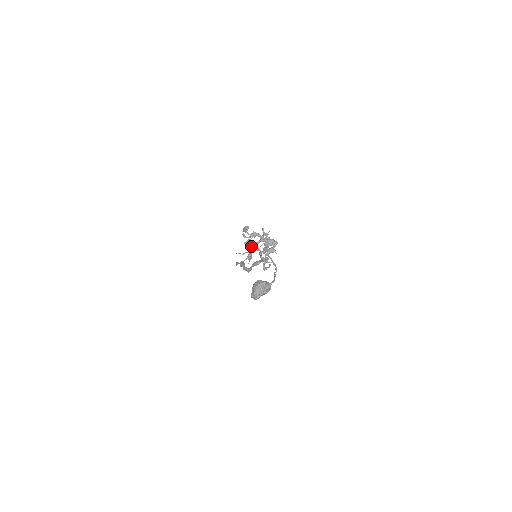
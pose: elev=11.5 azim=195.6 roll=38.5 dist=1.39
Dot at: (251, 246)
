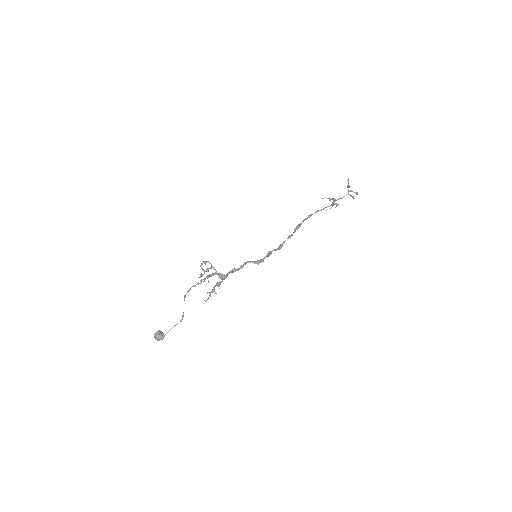
Dot at: occluded
